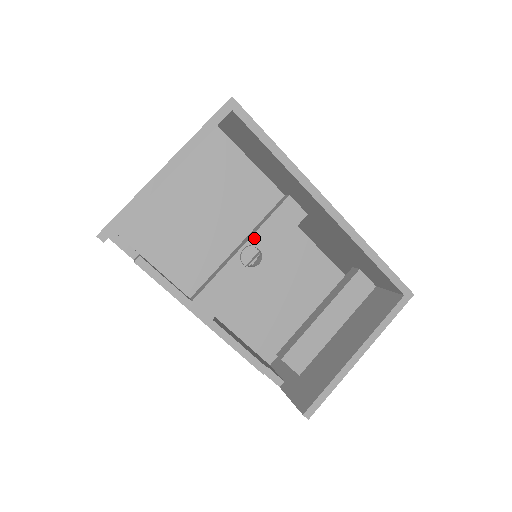
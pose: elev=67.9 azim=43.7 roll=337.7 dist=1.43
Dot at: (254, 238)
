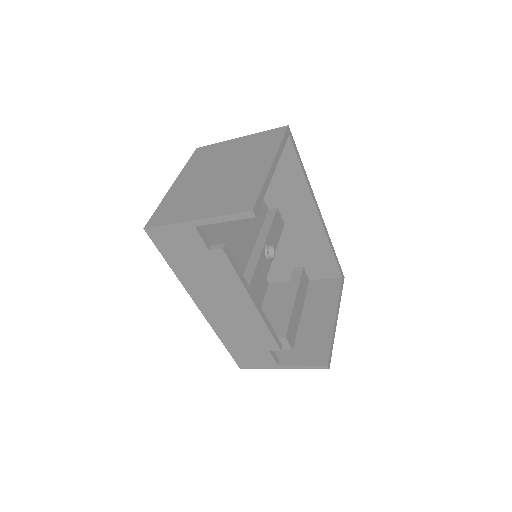
Dot at: (268, 237)
